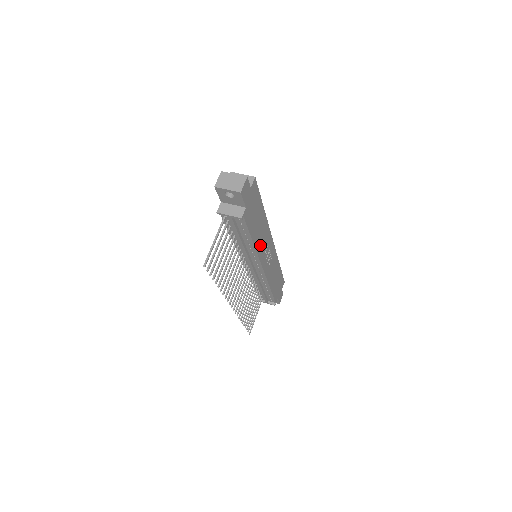
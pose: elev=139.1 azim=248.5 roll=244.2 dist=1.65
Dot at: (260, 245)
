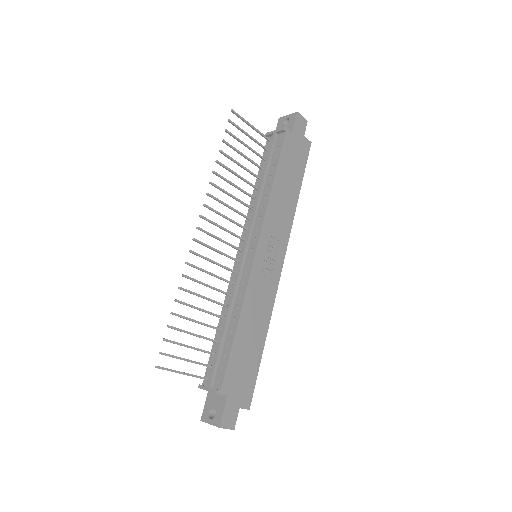
Dot at: (274, 211)
